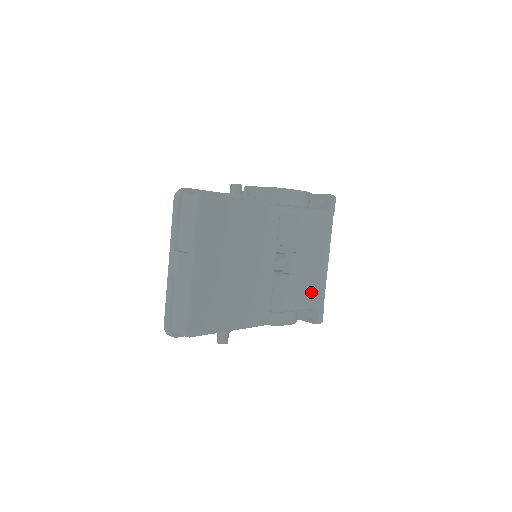
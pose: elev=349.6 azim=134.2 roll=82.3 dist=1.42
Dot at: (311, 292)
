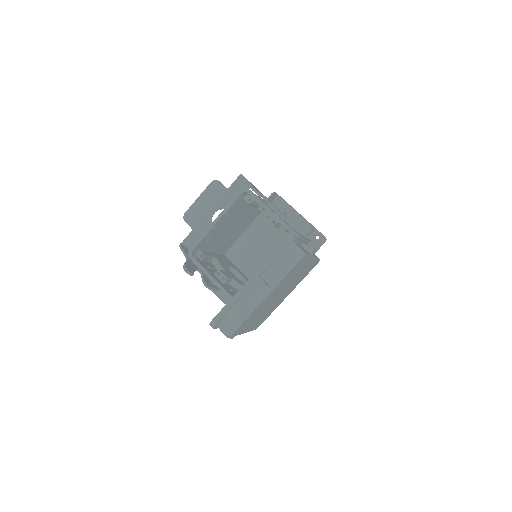
Dot at: occluded
